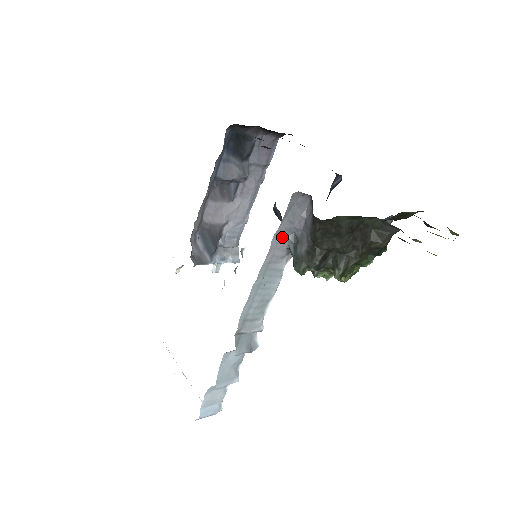
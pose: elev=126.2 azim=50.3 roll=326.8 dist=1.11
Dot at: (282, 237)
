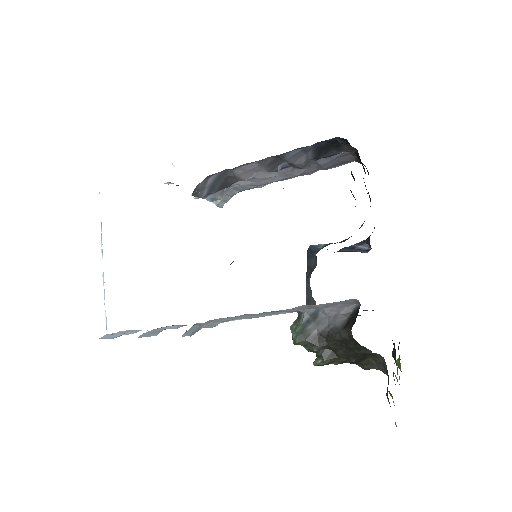
Dot at: (308, 307)
